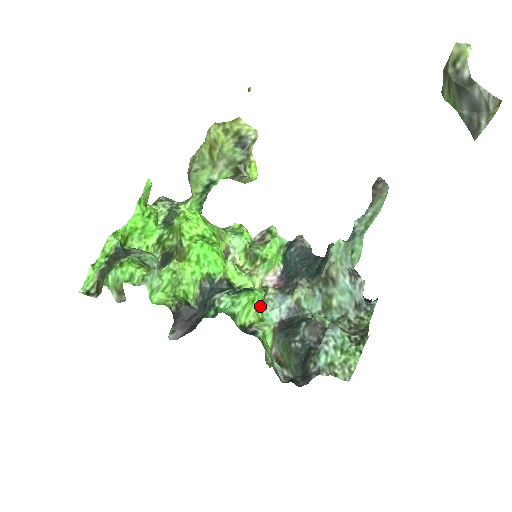
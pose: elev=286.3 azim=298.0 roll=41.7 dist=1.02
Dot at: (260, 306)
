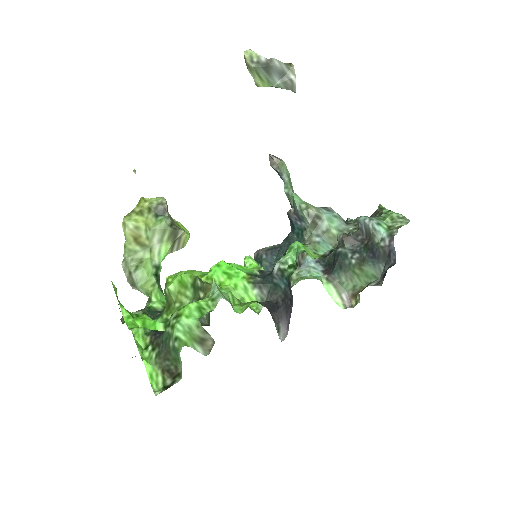
Dot at: (299, 280)
